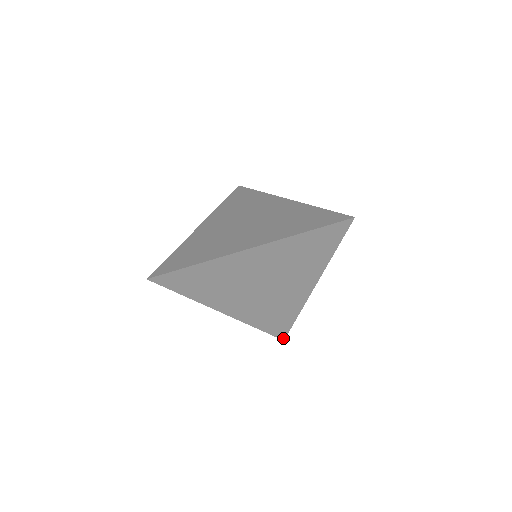
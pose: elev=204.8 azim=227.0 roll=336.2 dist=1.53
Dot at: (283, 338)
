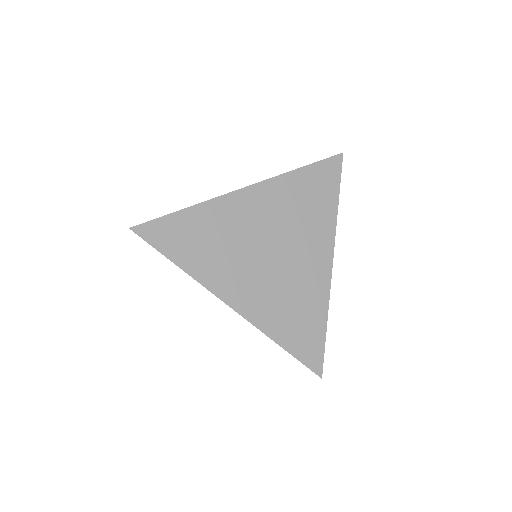
Dot at: (319, 373)
